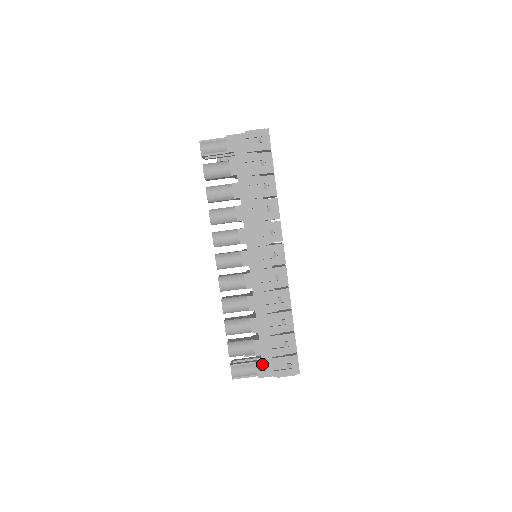
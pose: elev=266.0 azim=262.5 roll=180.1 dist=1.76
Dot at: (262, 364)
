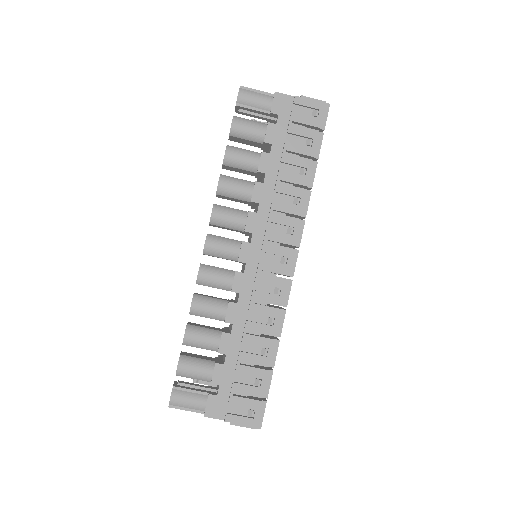
Dot at: (216, 399)
